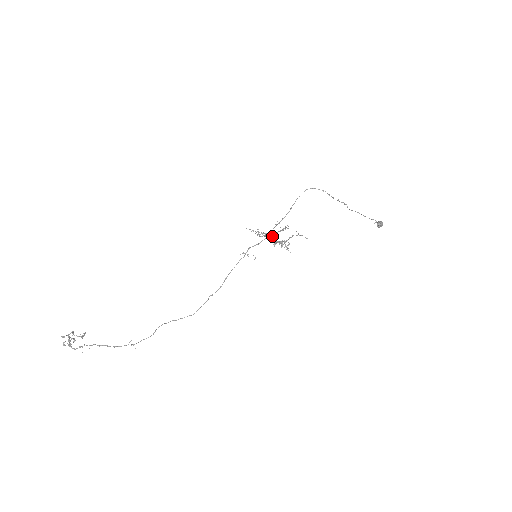
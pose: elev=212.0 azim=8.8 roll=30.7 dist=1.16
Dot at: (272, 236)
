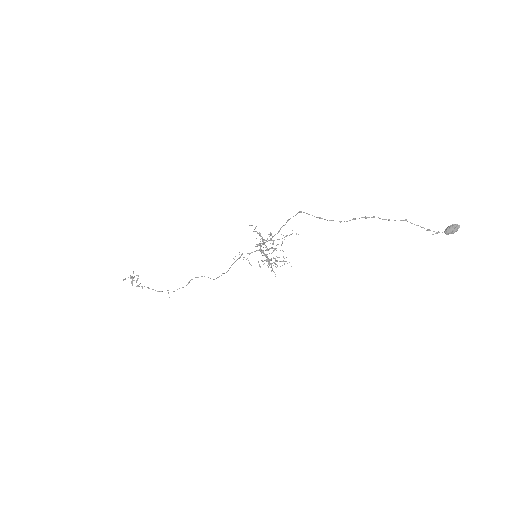
Dot at: (261, 251)
